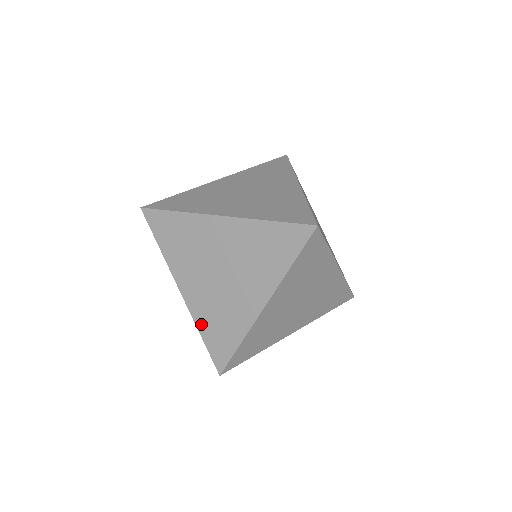
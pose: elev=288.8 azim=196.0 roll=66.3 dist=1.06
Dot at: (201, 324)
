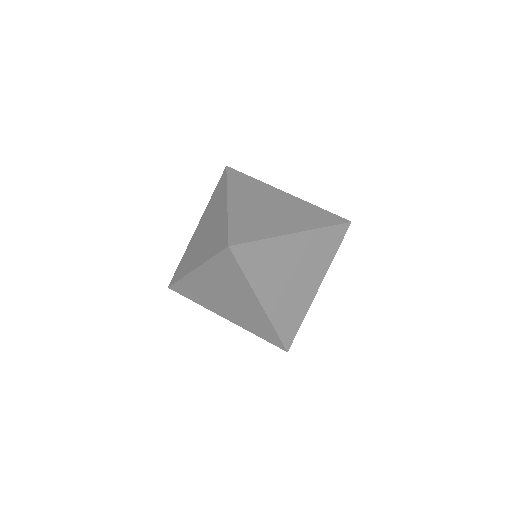
Dot at: (186, 253)
